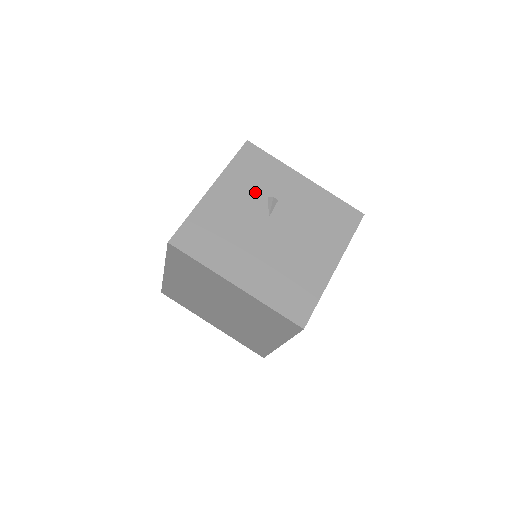
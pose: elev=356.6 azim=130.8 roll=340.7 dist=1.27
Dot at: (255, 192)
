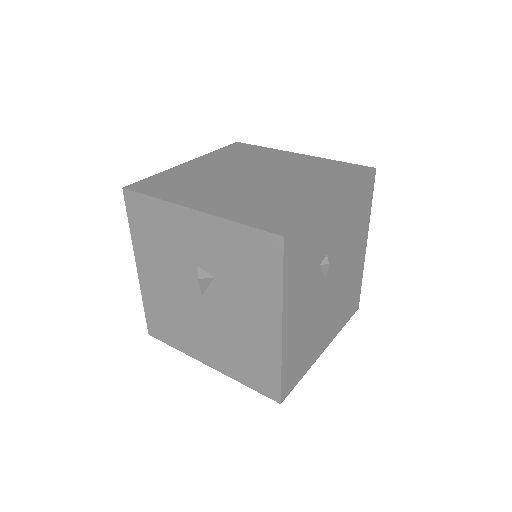
Dot at: (311, 277)
